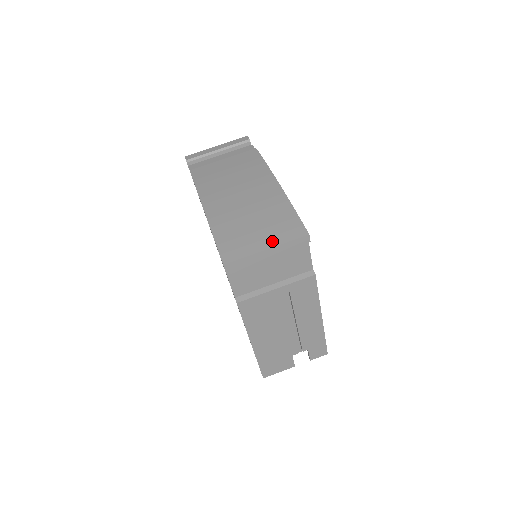
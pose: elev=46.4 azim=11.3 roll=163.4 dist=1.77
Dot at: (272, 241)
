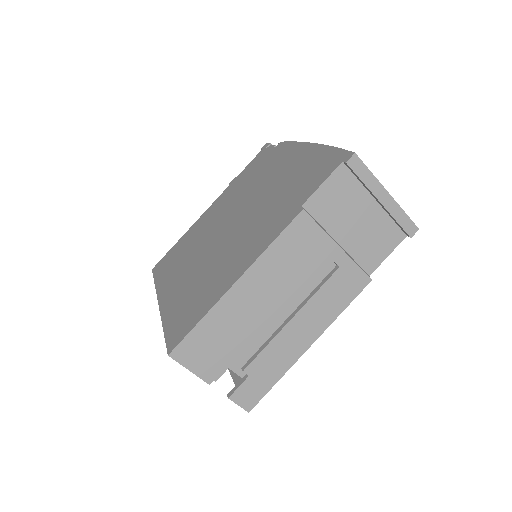
Dot at: occluded
